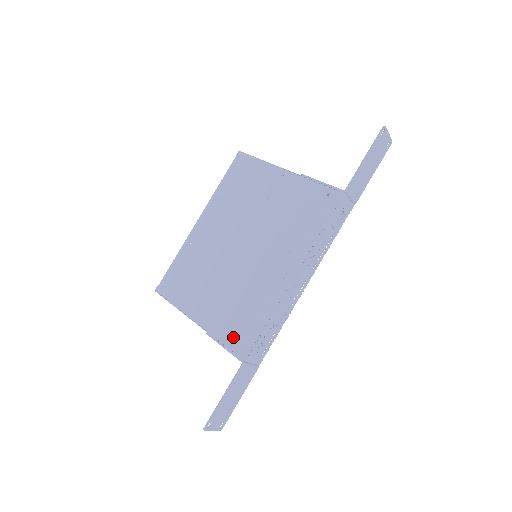
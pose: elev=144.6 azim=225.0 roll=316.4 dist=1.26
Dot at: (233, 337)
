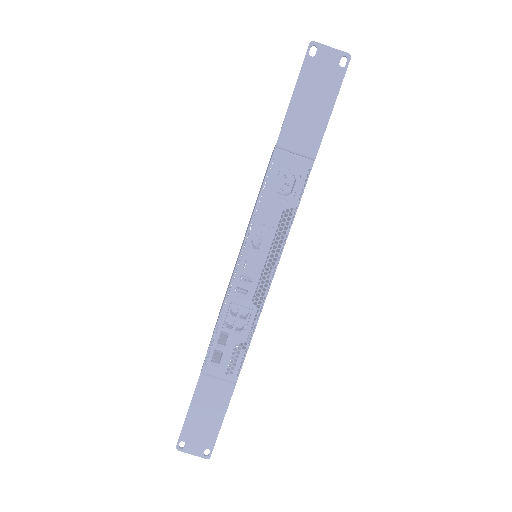
Dot at: occluded
